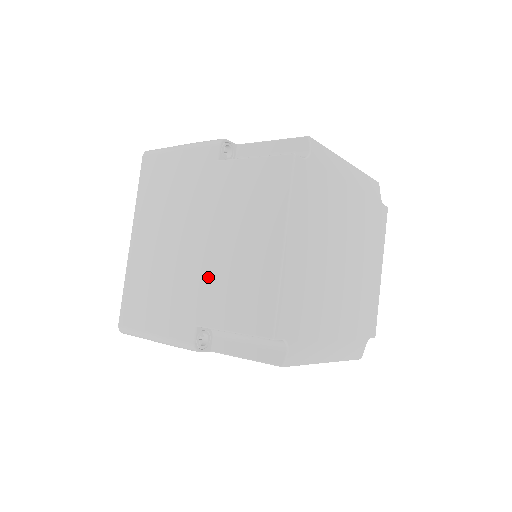
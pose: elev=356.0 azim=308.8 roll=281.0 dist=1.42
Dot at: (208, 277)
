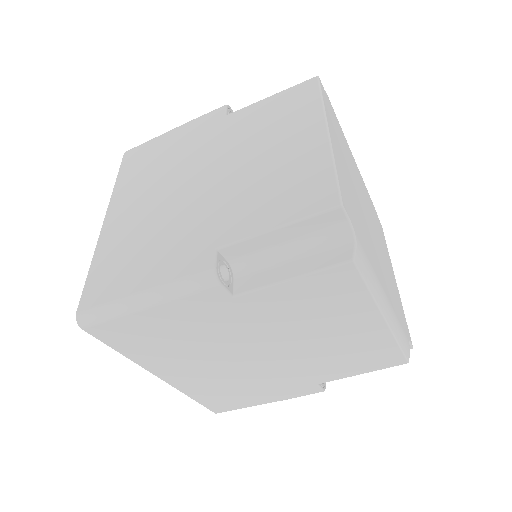
Dot at: (228, 197)
